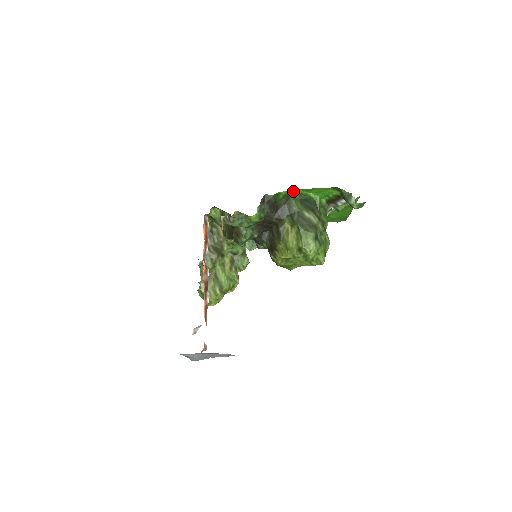
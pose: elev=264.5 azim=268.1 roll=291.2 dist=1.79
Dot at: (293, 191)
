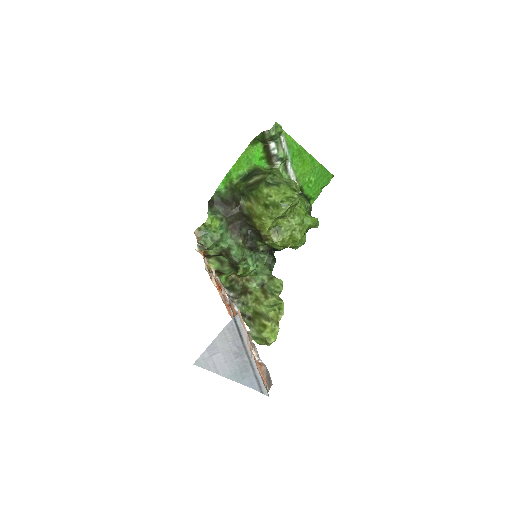
Dot at: (229, 180)
